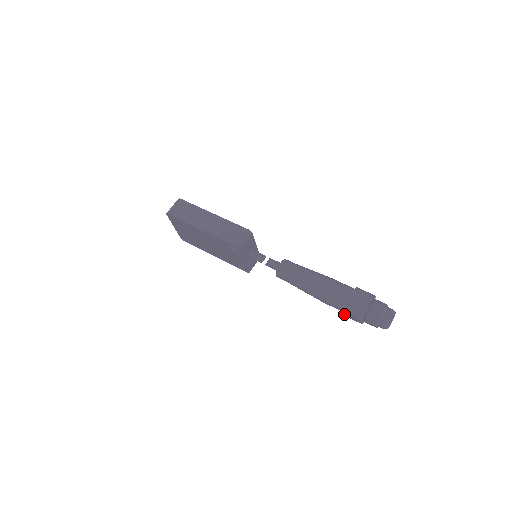
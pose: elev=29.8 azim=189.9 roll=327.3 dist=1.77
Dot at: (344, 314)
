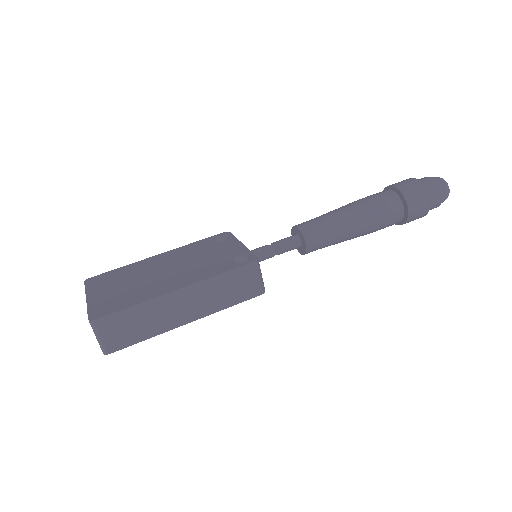
Dot at: (397, 224)
